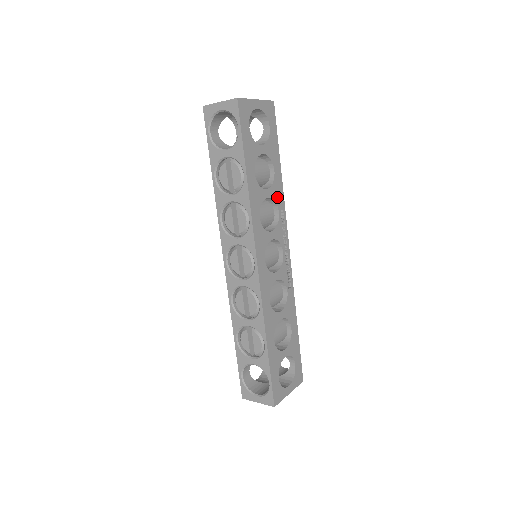
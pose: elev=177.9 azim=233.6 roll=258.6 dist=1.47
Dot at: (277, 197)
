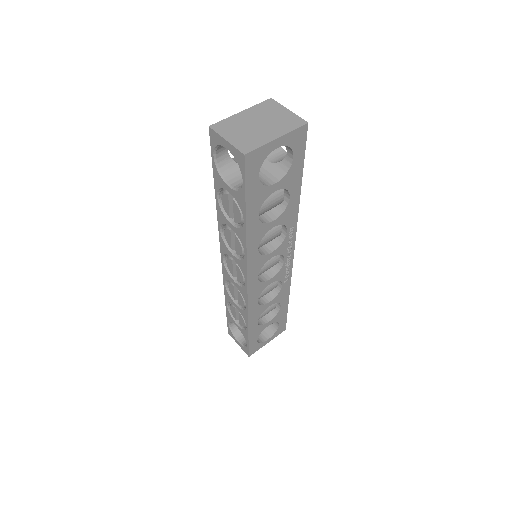
Dot at: (288, 219)
